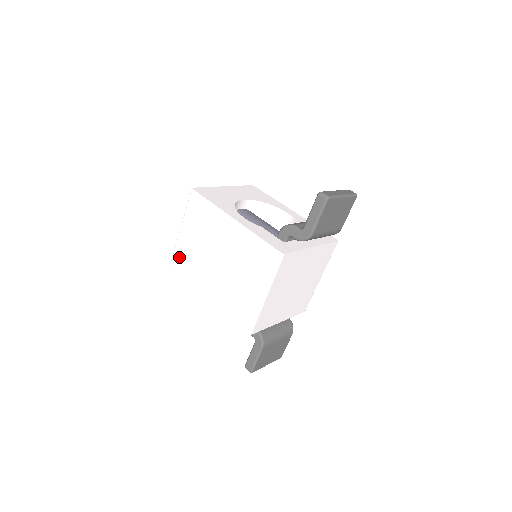
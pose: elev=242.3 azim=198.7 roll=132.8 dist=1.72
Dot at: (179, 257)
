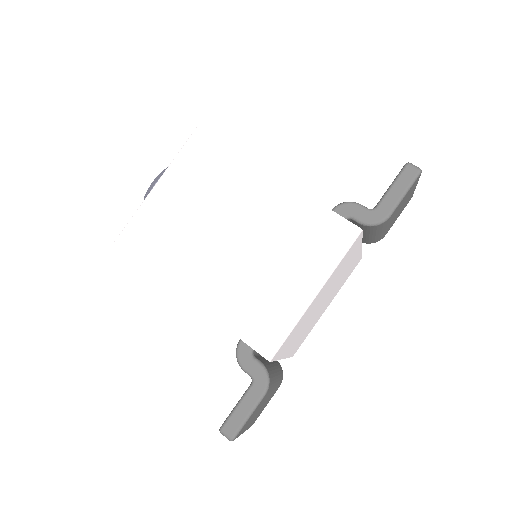
Dot at: (140, 229)
